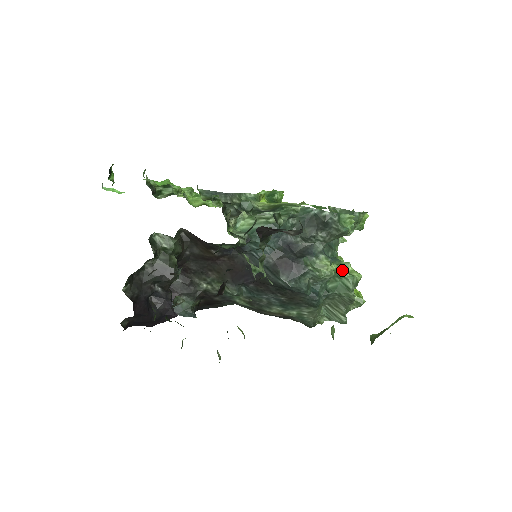
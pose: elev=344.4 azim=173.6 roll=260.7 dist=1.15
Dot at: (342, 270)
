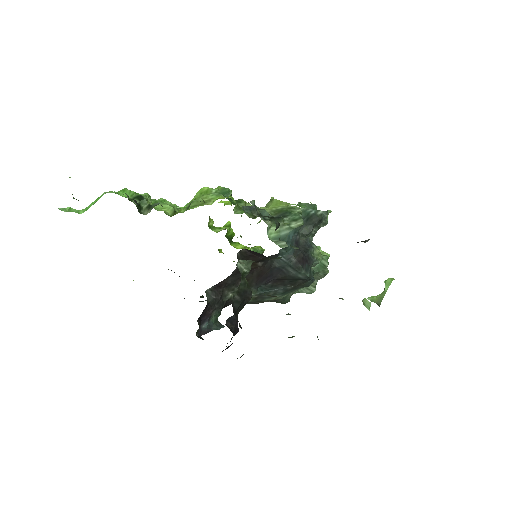
Dot at: occluded
